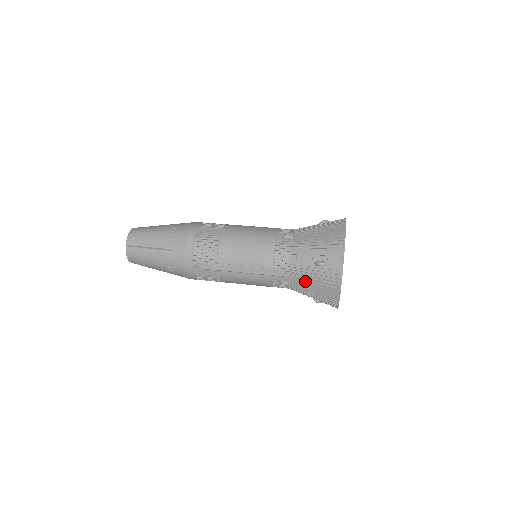
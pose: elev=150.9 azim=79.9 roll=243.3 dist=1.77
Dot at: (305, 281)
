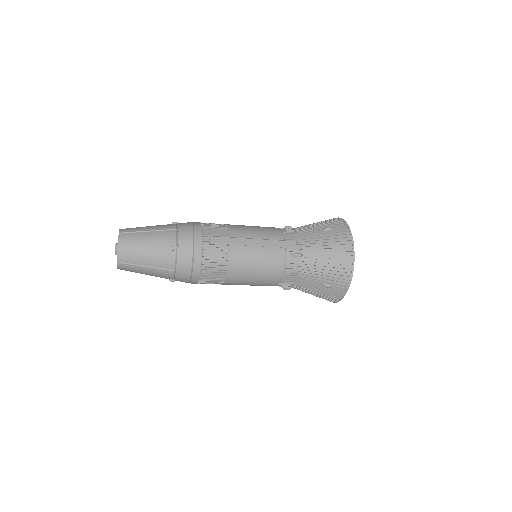
Dot at: (318, 247)
